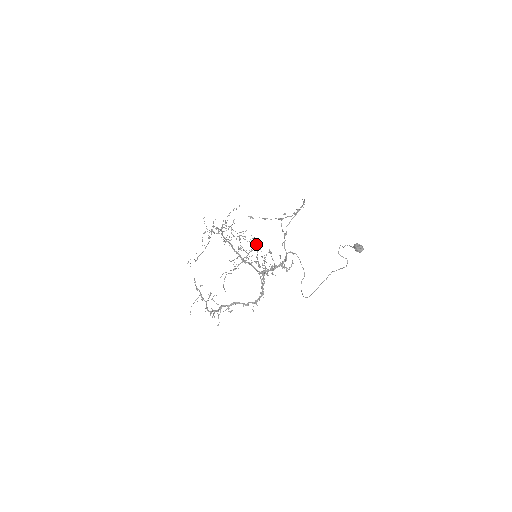
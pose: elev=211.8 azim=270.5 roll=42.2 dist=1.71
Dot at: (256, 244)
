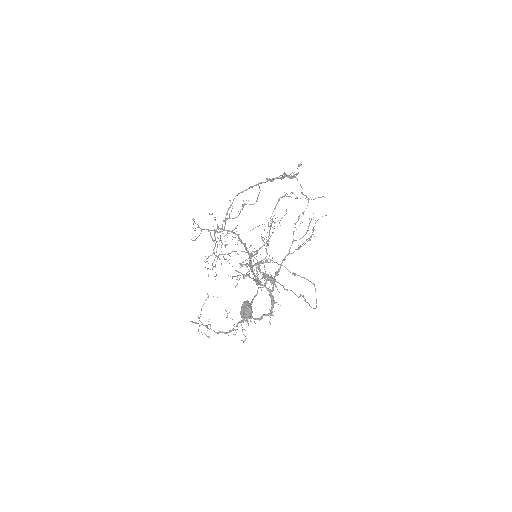
Dot at: occluded
